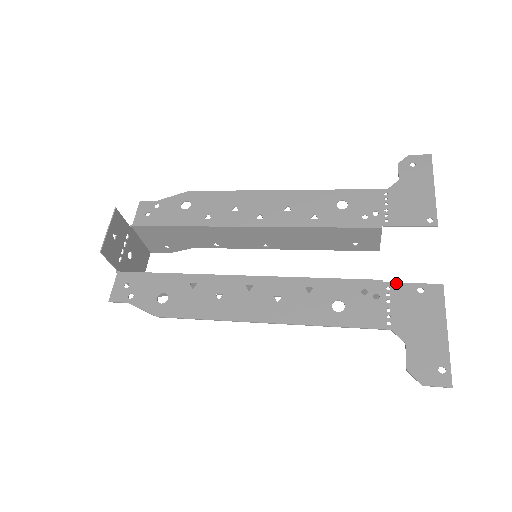
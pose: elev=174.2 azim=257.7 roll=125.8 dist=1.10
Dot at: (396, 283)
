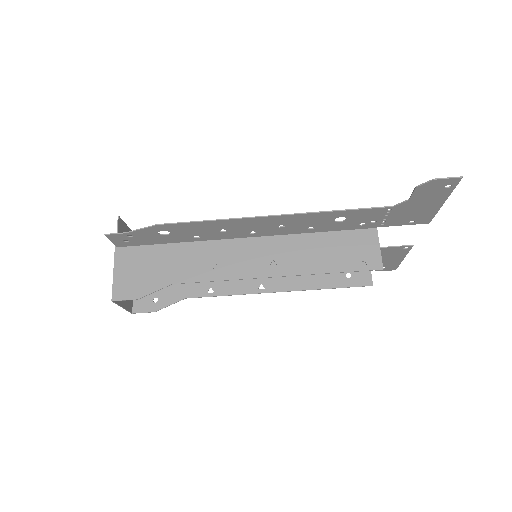
Dot at: (388, 225)
